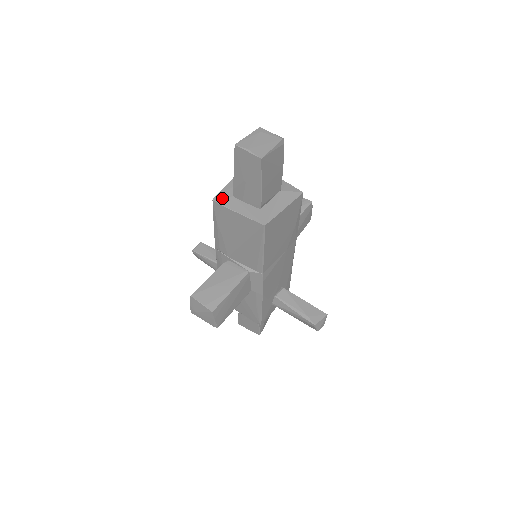
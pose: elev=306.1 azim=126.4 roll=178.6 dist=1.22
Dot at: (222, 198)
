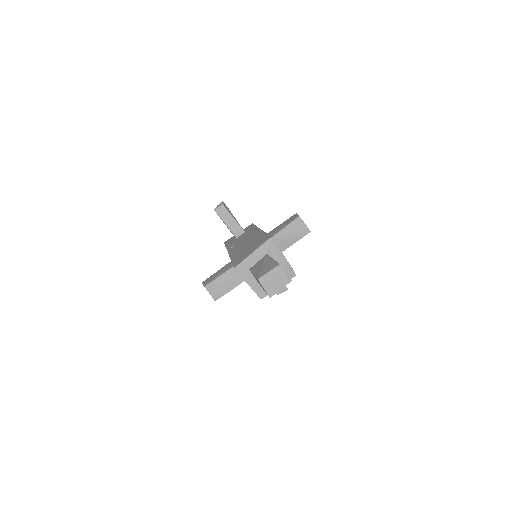
Dot at: (242, 269)
